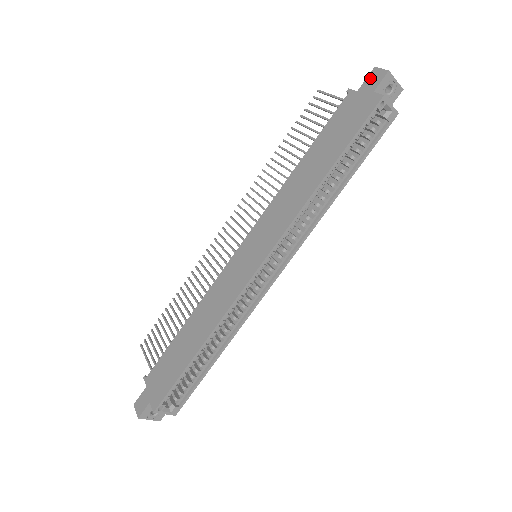
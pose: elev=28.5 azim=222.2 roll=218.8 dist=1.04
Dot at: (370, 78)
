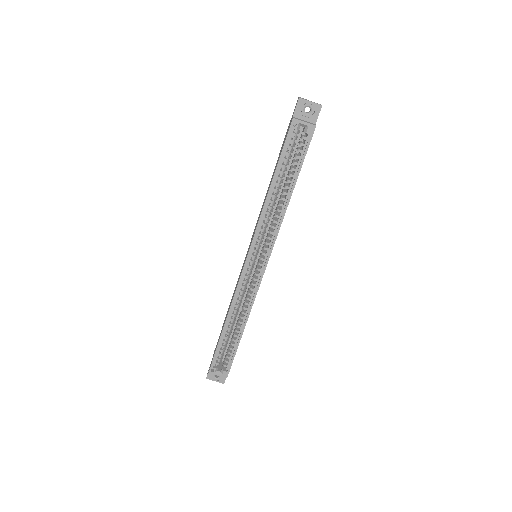
Dot at: (295, 106)
